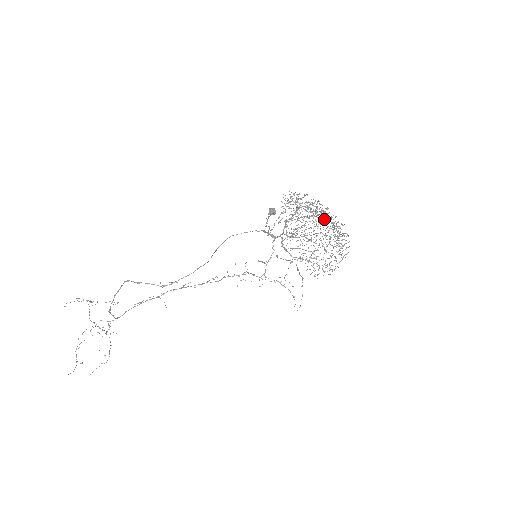
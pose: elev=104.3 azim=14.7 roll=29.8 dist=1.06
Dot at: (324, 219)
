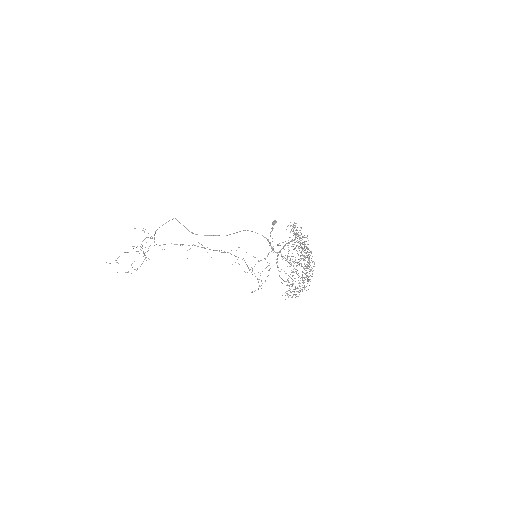
Dot at: occluded
